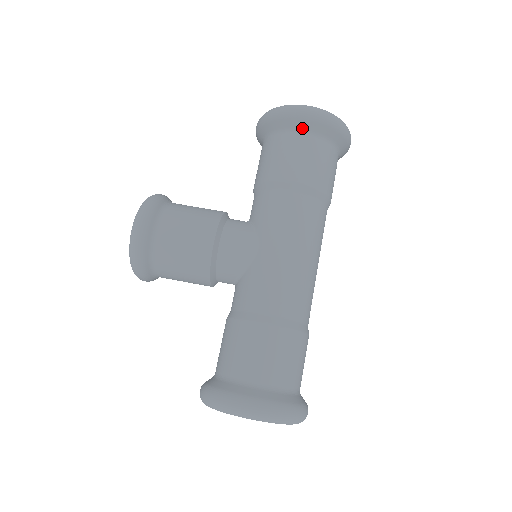
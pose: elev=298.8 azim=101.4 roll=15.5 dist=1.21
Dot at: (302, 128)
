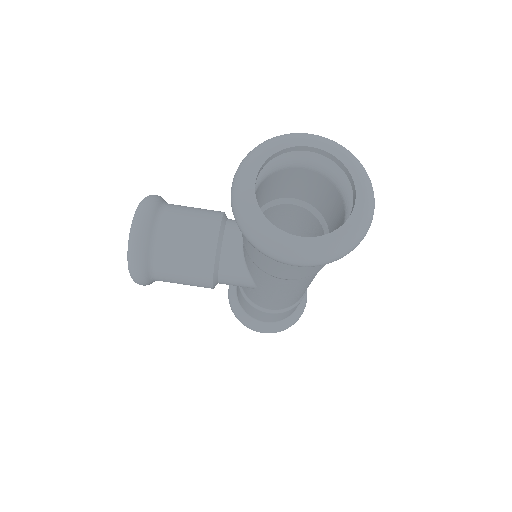
Dot at: occluded
